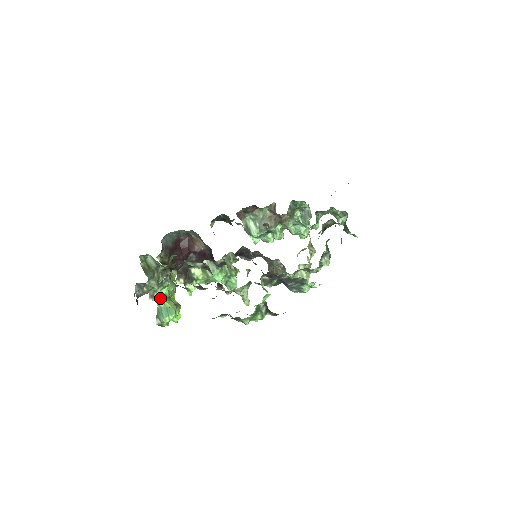
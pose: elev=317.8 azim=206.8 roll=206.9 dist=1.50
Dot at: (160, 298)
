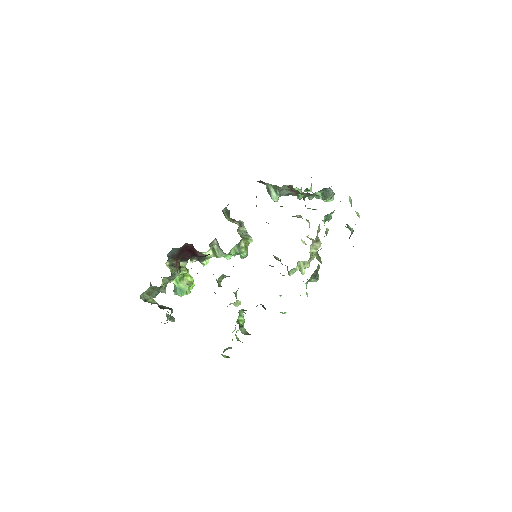
Dot at: (175, 280)
